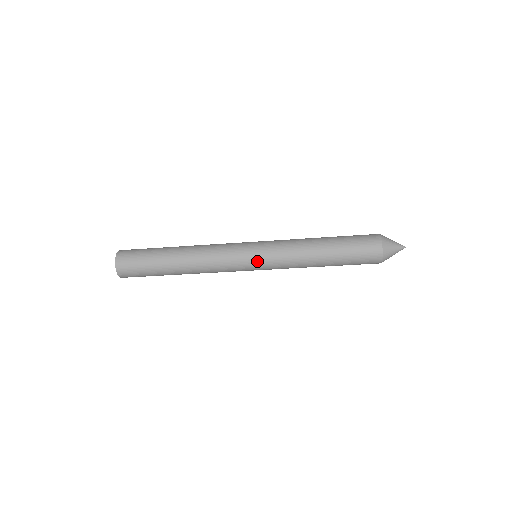
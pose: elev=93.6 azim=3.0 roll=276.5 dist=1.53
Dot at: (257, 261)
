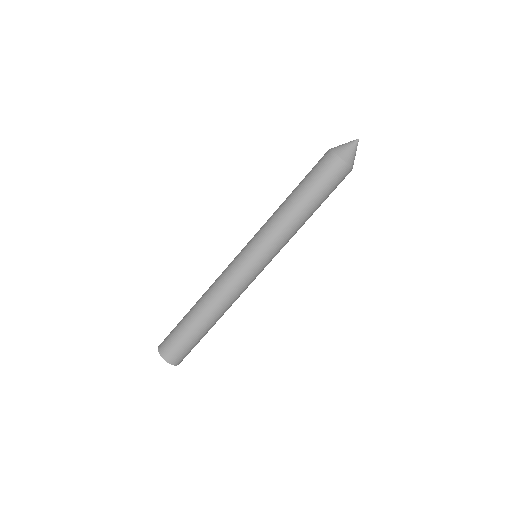
Dot at: (260, 260)
